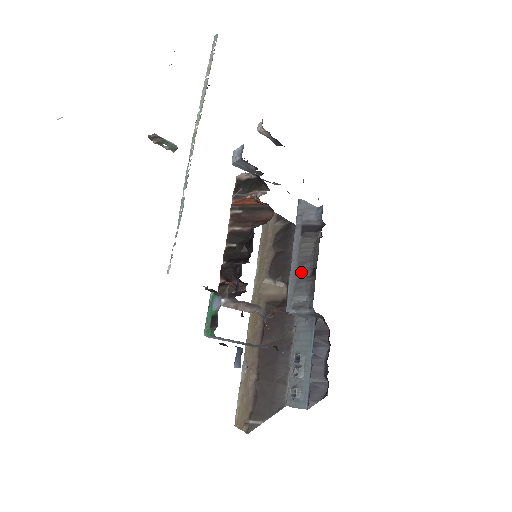
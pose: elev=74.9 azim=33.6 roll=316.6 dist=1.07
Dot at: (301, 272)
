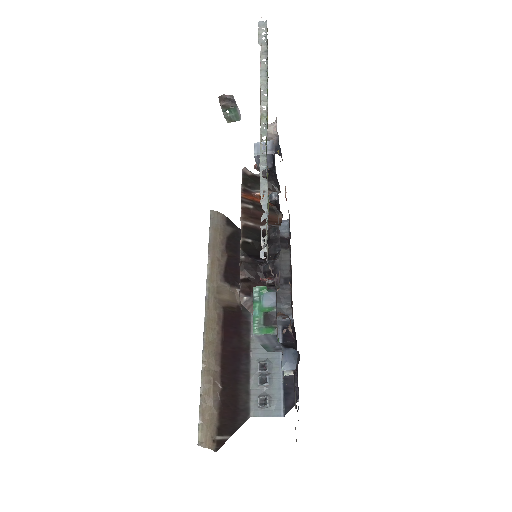
Dot at: occluded
